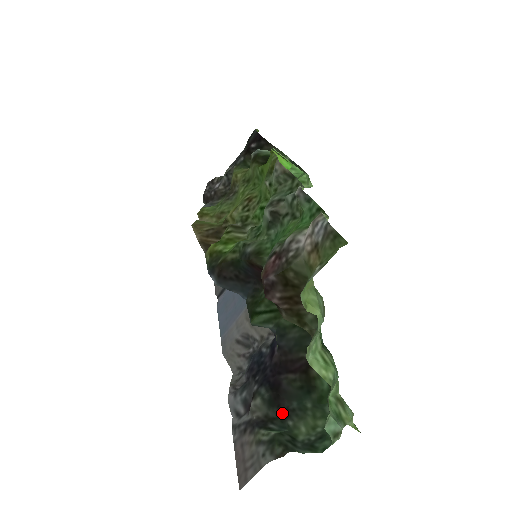
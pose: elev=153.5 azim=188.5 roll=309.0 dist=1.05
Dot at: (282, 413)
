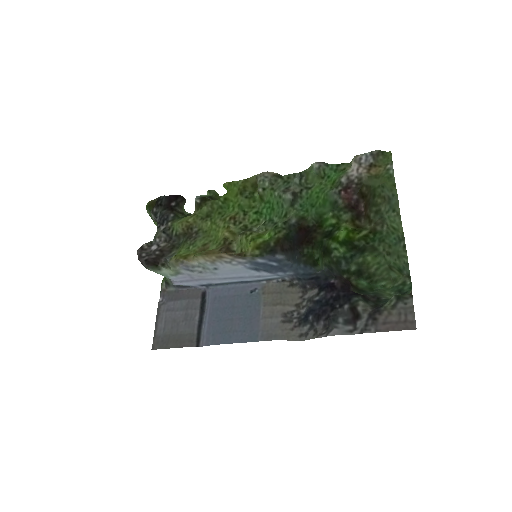
Dot at: (374, 300)
